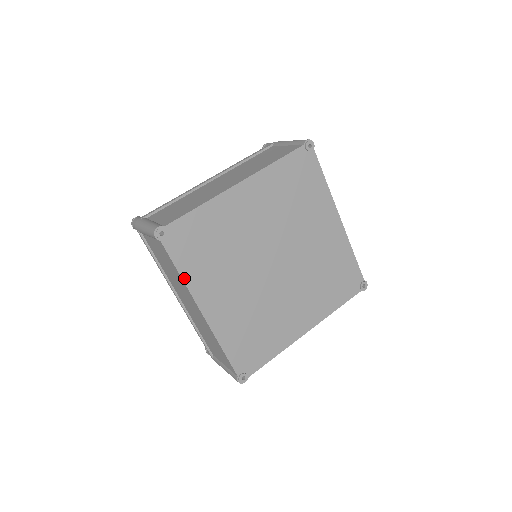
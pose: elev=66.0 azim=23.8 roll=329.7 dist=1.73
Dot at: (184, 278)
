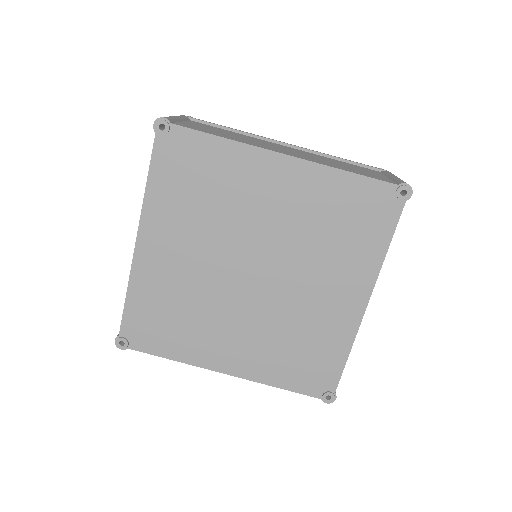
Dot at: (178, 359)
